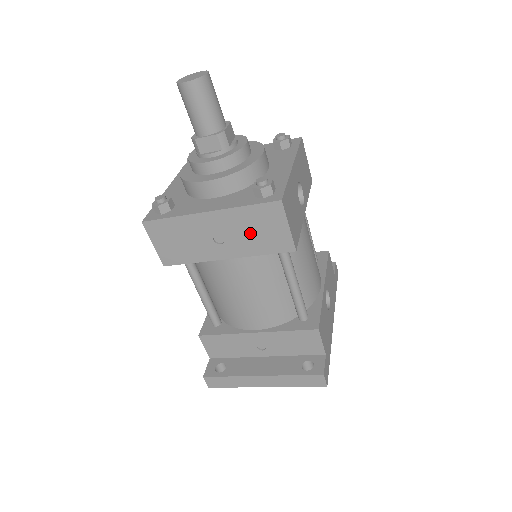
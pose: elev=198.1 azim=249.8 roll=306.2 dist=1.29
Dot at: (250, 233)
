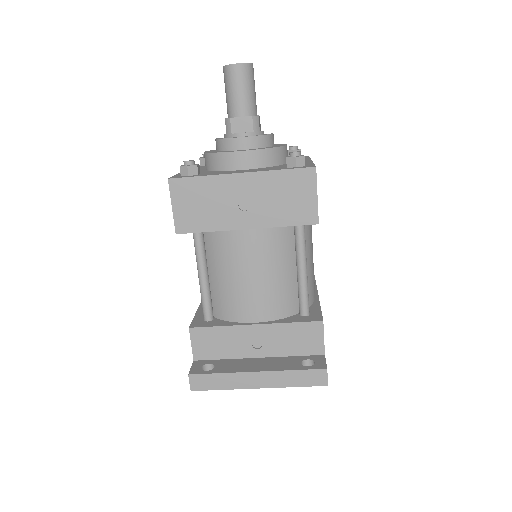
Dot at: (278, 200)
